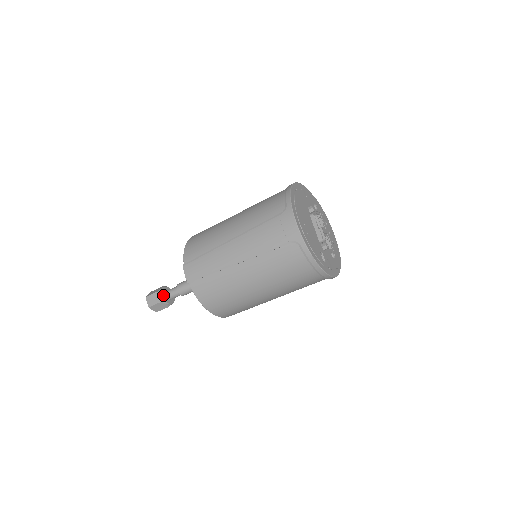
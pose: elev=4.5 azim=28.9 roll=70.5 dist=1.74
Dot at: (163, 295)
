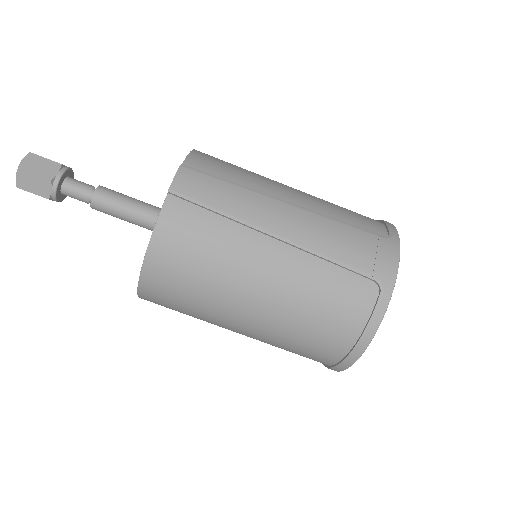
Dot at: (63, 176)
